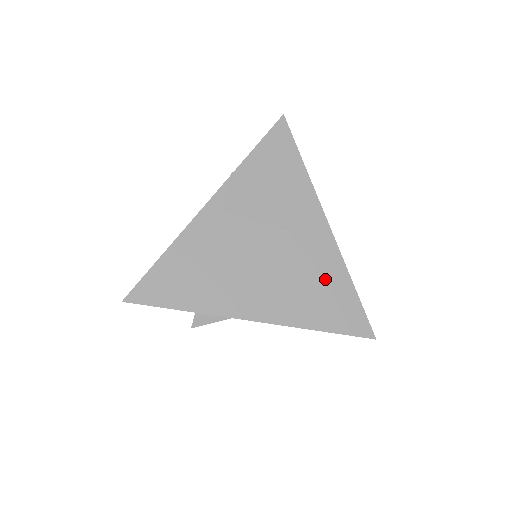
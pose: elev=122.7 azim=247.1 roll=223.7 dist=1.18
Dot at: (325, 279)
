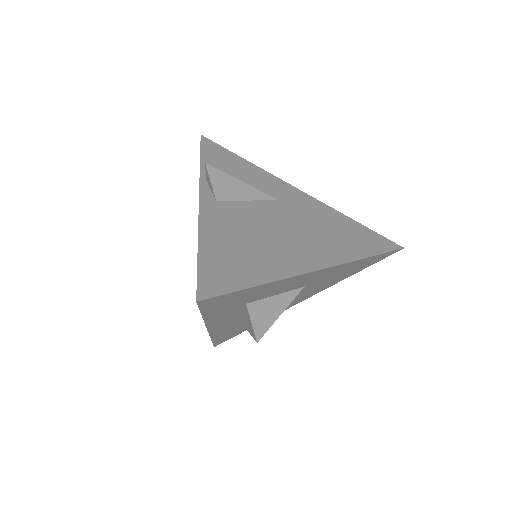
Dot at: (334, 223)
